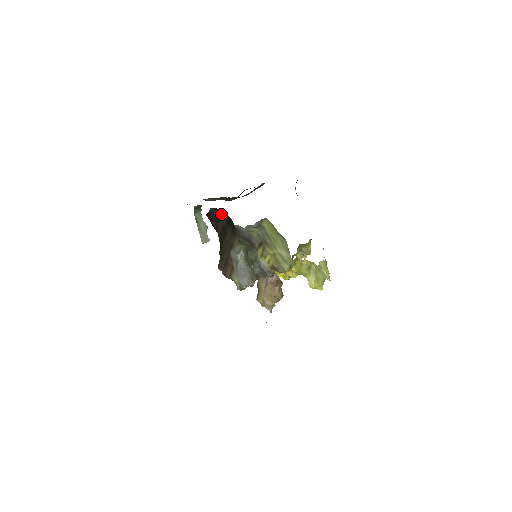
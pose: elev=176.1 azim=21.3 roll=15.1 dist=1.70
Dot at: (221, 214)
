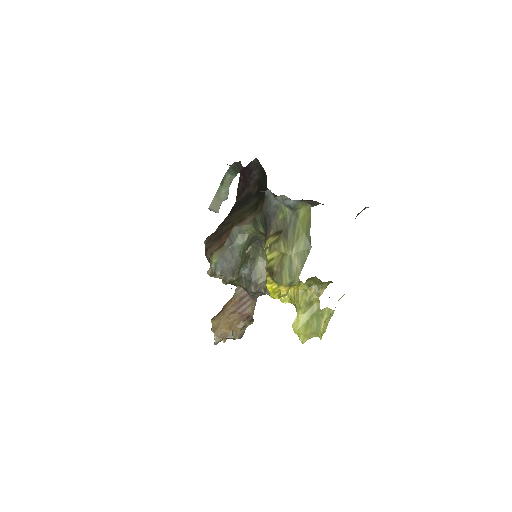
Dot at: (259, 176)
